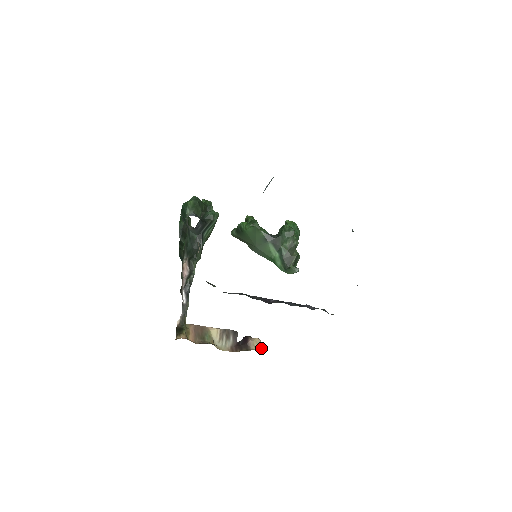
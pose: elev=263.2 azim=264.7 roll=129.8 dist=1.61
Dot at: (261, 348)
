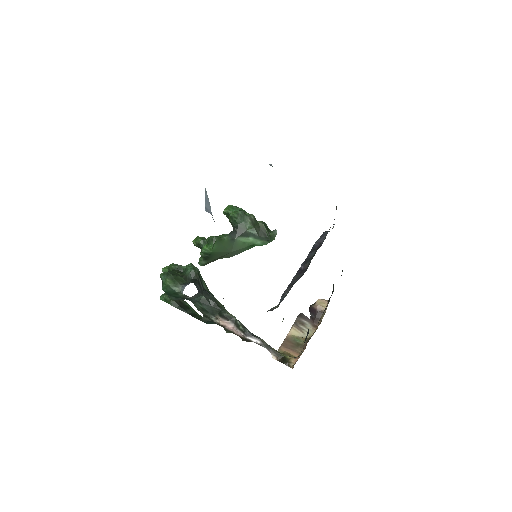
Dot at: occluded
